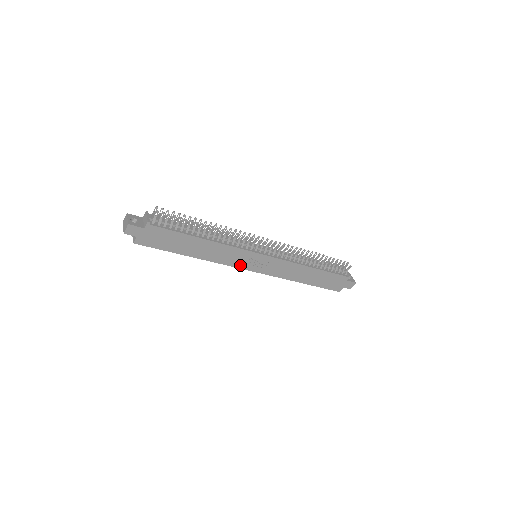
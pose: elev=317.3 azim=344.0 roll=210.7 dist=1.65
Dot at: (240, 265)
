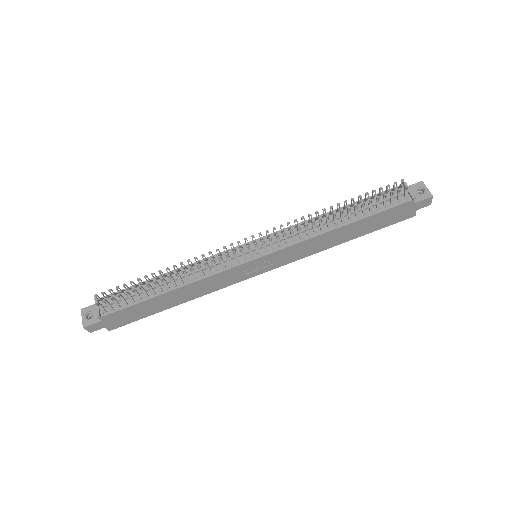
Dot at: (242, 278)
